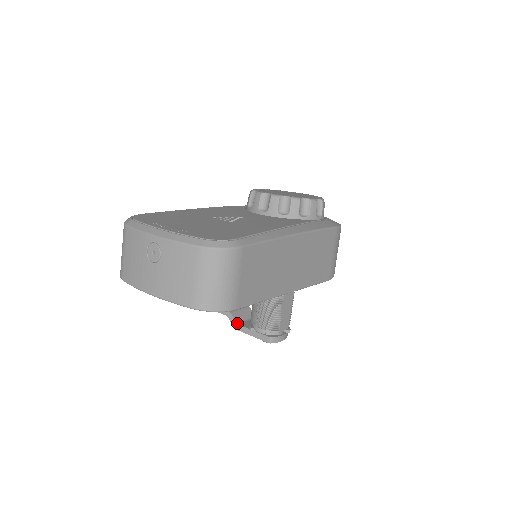
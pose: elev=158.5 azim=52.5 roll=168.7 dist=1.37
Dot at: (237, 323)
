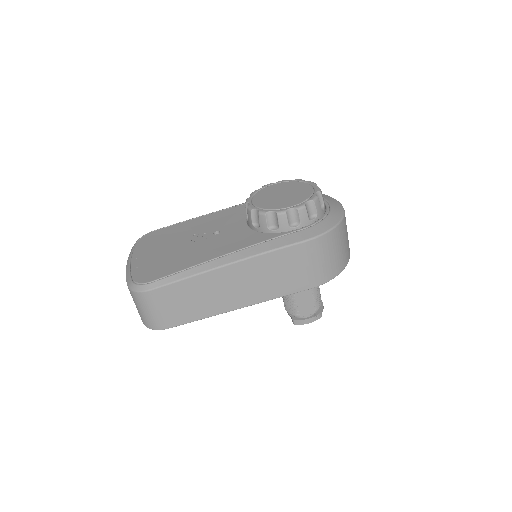
Dot at: occluded
